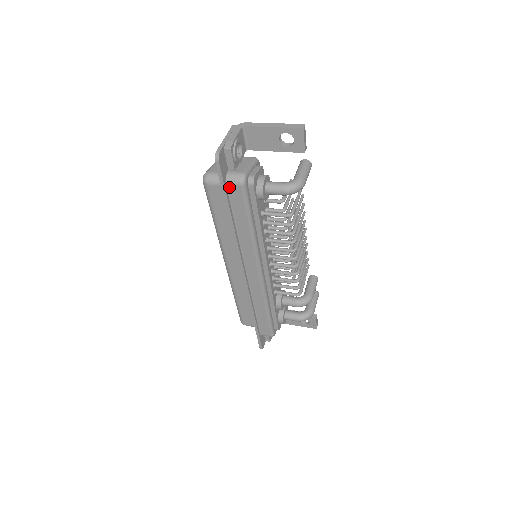
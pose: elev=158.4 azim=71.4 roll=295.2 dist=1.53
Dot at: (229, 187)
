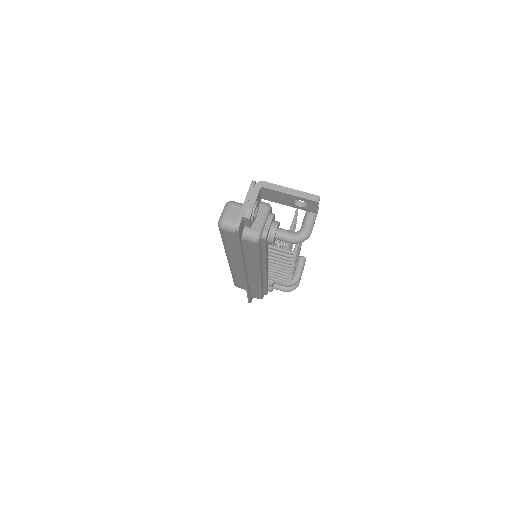
Dot at: (244, 240)
